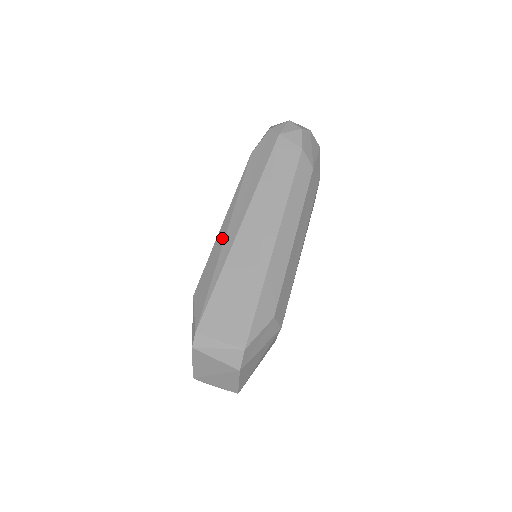
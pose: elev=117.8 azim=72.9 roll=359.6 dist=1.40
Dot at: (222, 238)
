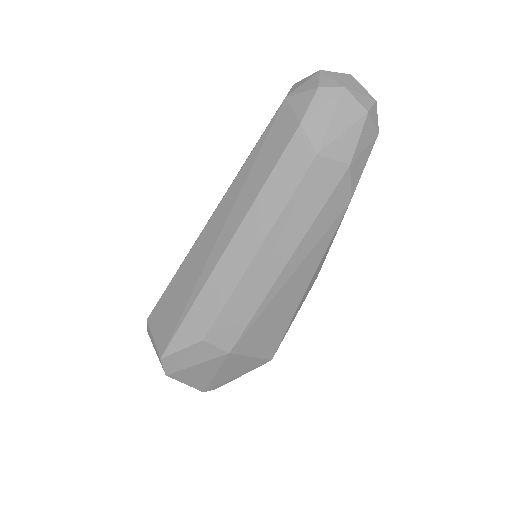
Dot at: occluded
